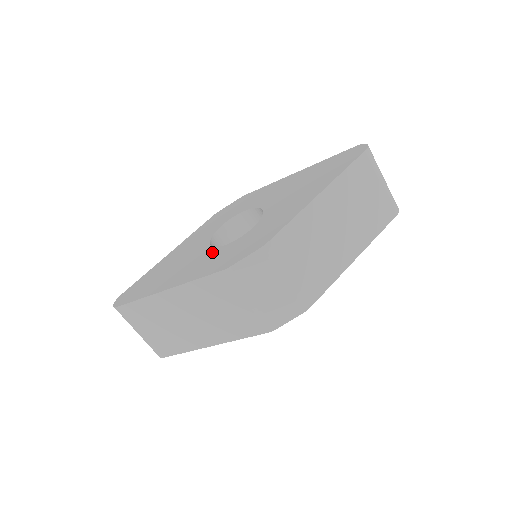
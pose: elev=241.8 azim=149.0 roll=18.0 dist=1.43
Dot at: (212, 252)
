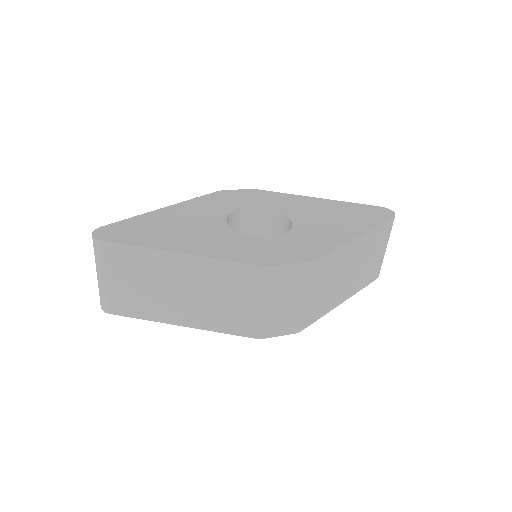
Dot at: (237, 236)
